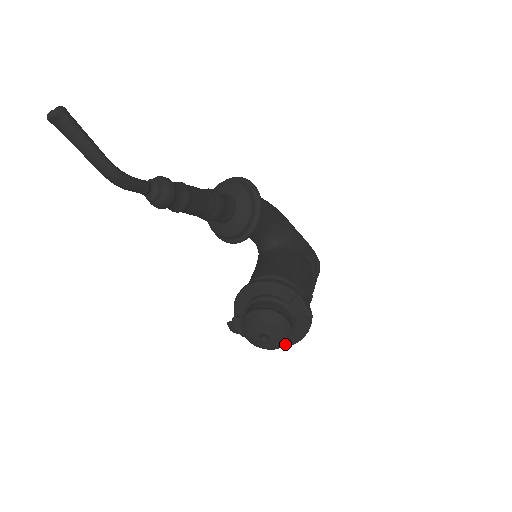
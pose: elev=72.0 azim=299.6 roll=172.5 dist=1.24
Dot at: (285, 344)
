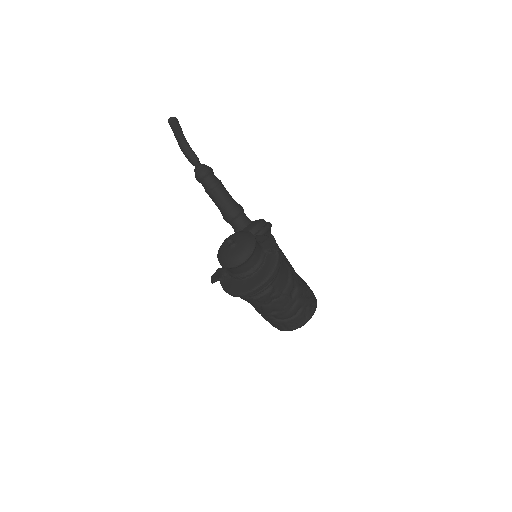
Dot at: (247, 257)
